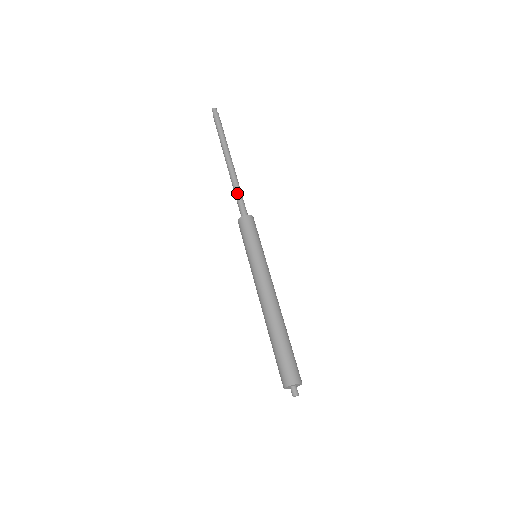
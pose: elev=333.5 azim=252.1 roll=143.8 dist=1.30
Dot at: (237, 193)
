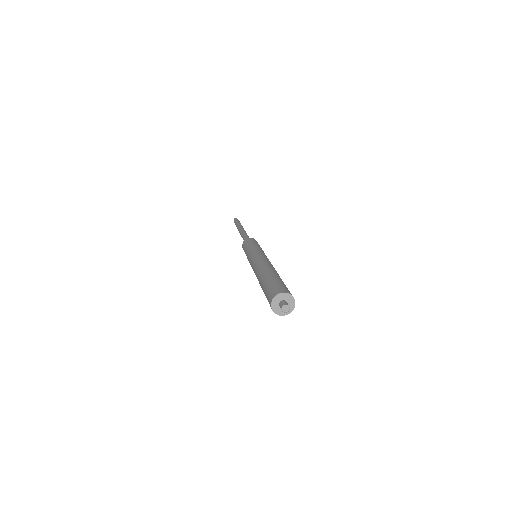
Dot at: (245, 236)
